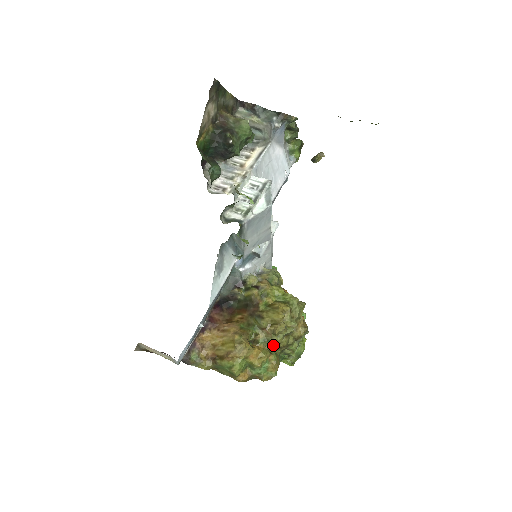
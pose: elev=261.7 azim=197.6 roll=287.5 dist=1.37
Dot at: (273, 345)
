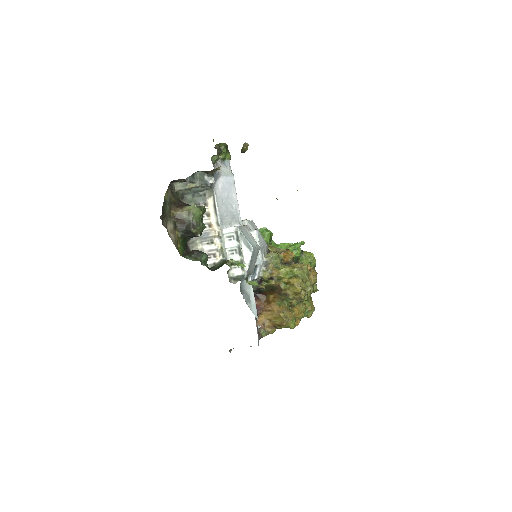
Dot at: occluded
